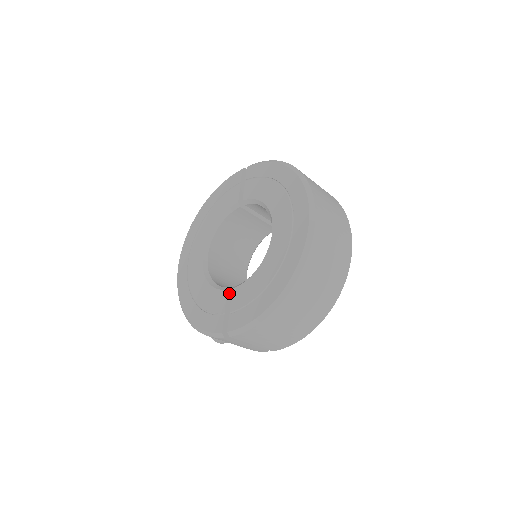
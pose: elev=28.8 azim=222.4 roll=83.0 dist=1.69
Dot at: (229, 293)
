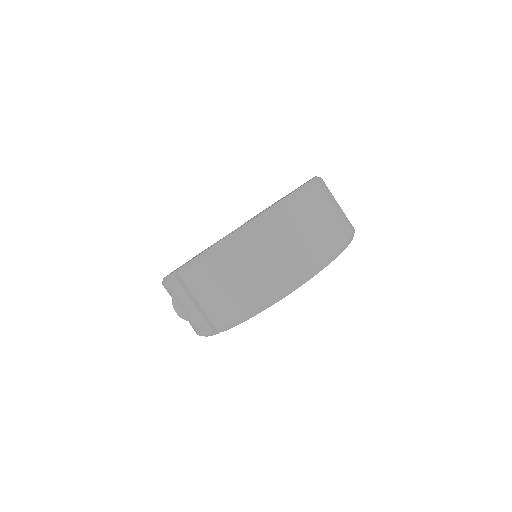
Dot at: occluded
